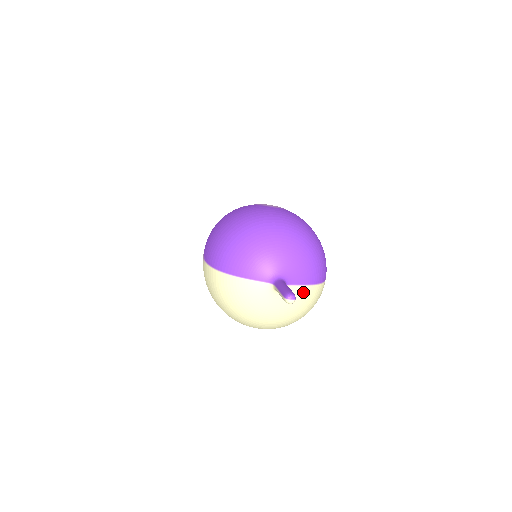
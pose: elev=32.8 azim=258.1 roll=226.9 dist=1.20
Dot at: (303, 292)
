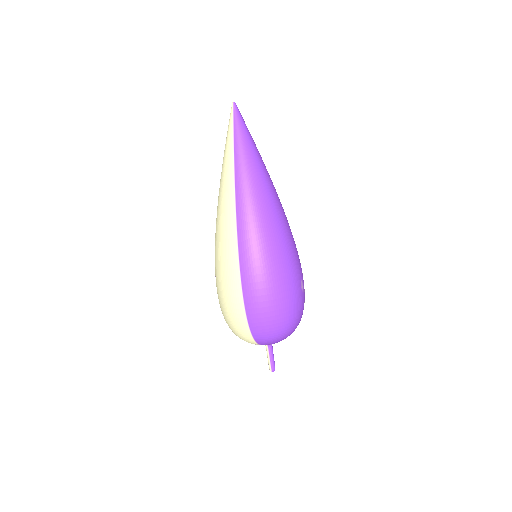
Dot at: occluded
